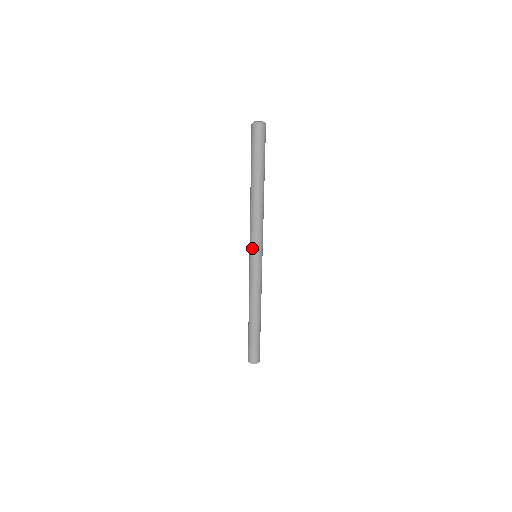
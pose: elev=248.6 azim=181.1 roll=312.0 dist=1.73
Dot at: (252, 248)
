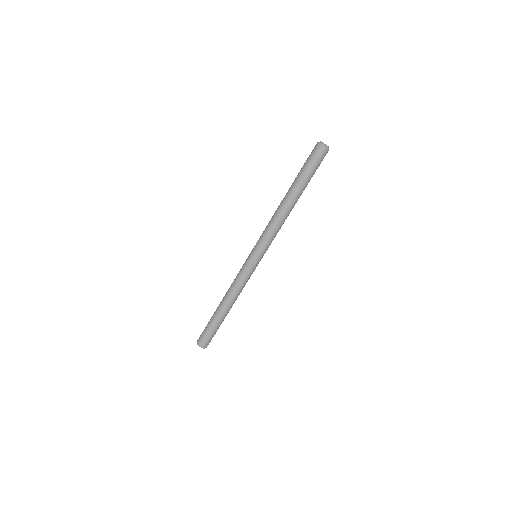
Dot at: (255, 245)
